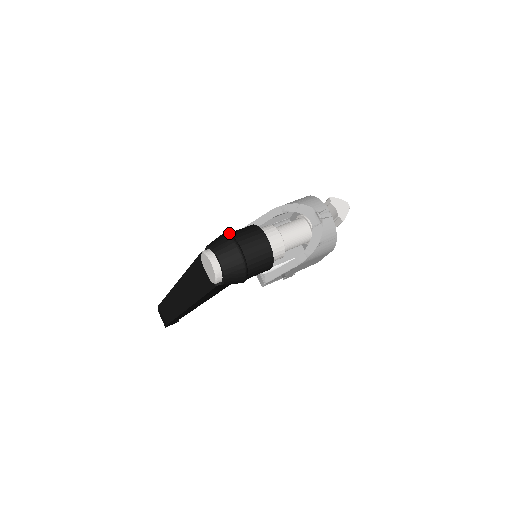
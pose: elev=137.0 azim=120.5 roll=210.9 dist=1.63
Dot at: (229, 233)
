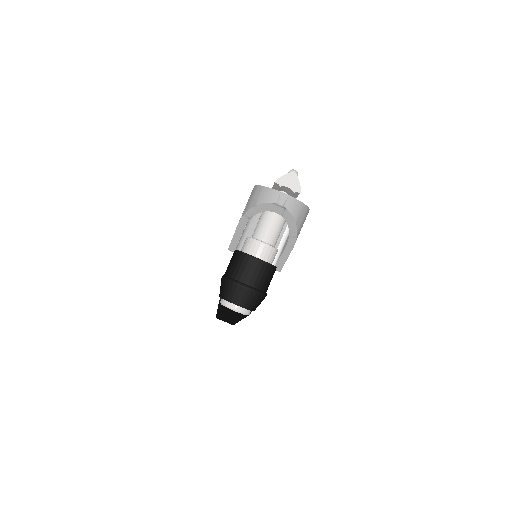
Dot at: (226, 275)
